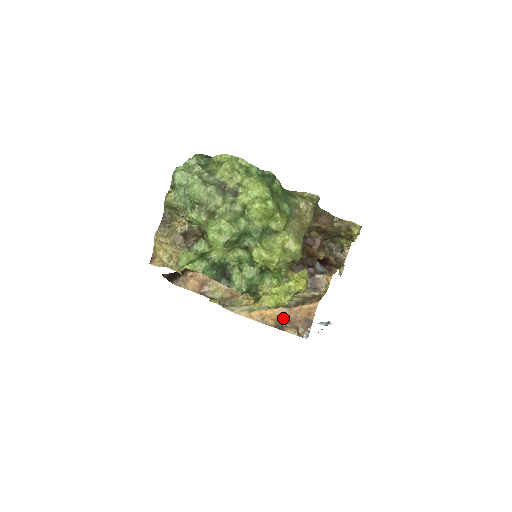
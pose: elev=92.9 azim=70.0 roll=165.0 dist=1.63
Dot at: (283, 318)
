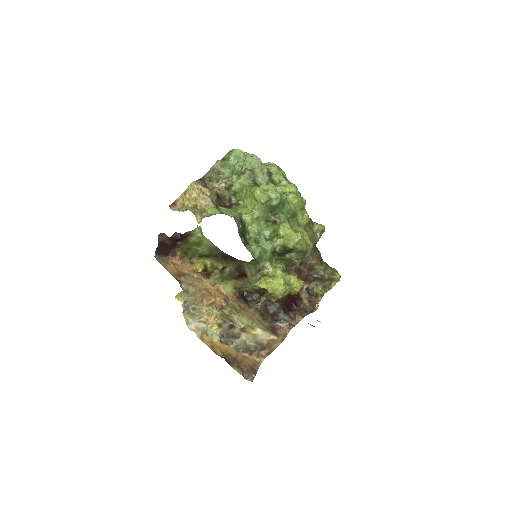
Dot at: (231, 356)
